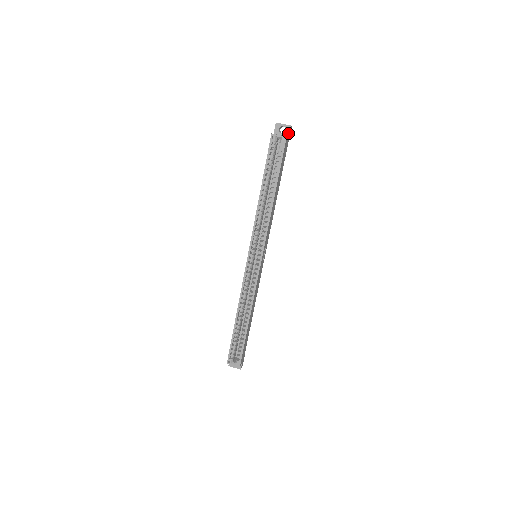
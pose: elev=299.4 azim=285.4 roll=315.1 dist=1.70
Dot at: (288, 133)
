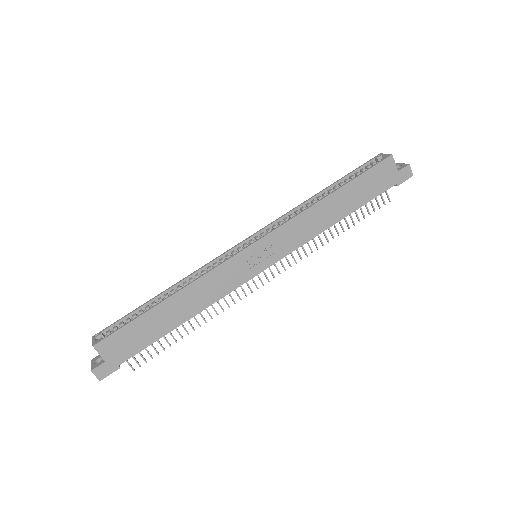
Dot at: (401, 169)
